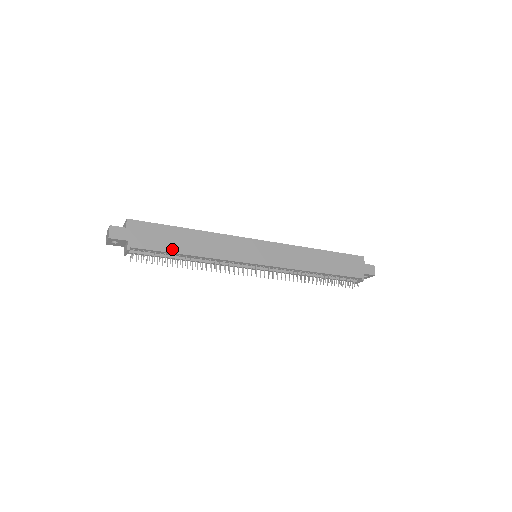
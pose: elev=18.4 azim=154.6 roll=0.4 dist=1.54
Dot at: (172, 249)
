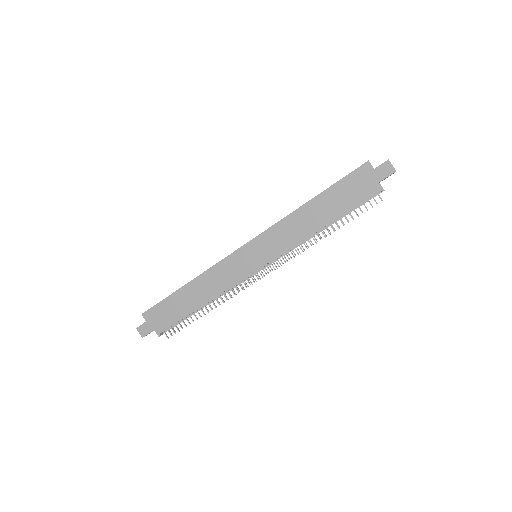
Dot at: (185, 312)
